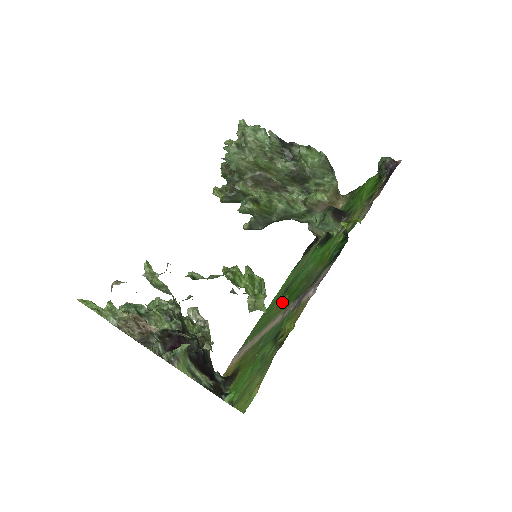
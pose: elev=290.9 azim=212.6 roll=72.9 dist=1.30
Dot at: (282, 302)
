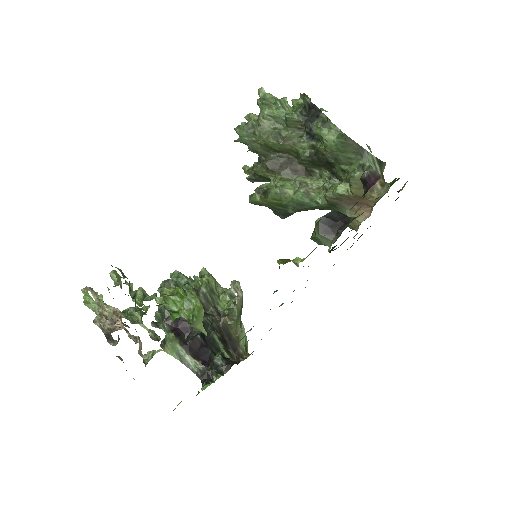
Dot at: occluded
